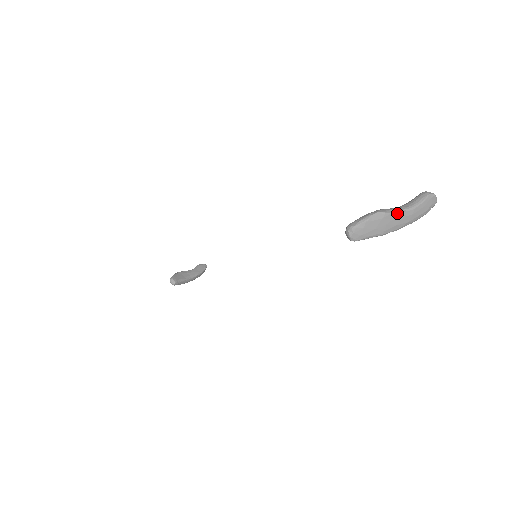
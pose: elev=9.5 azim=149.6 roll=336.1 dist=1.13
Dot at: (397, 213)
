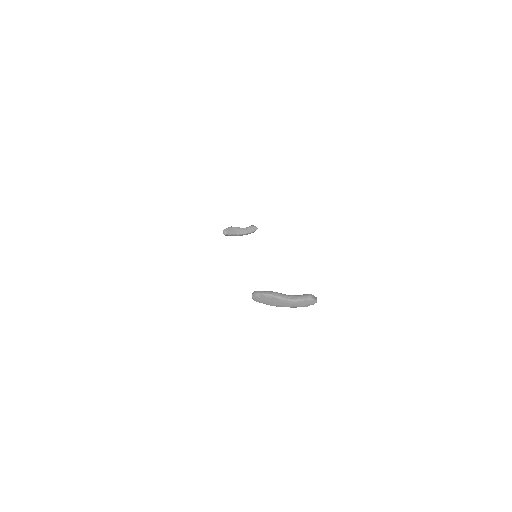
Dot at: (283, 299)
